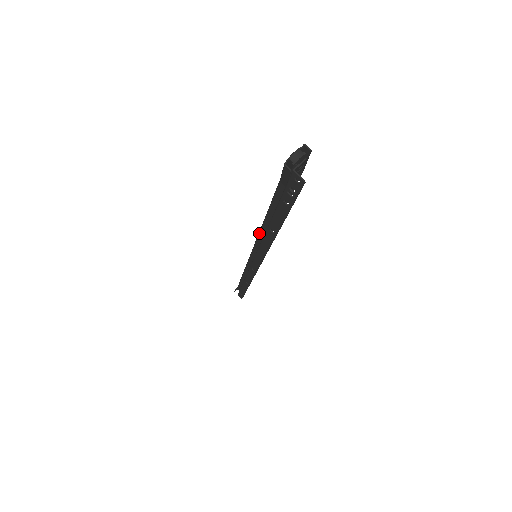
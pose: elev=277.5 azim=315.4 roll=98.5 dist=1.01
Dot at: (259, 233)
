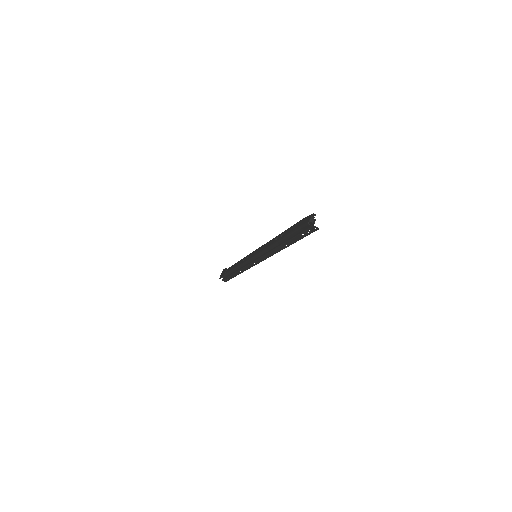
Dot at: (271, 247)
